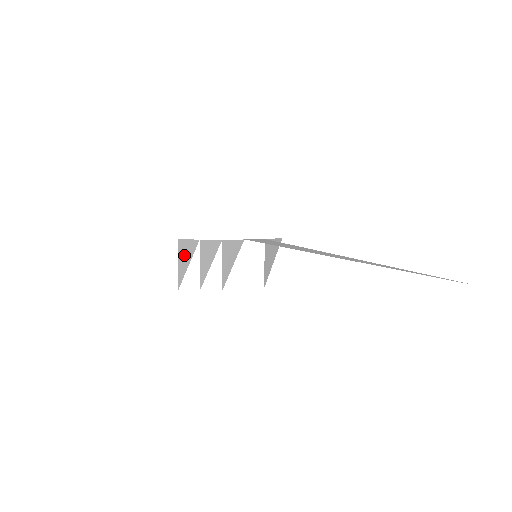
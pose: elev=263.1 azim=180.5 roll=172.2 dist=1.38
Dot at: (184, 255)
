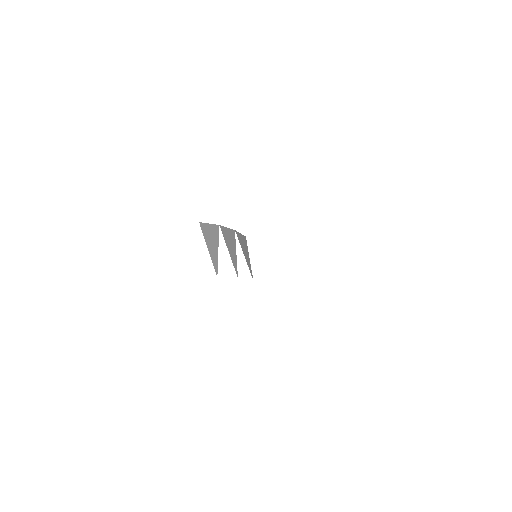
Dot at: (210, 239)
